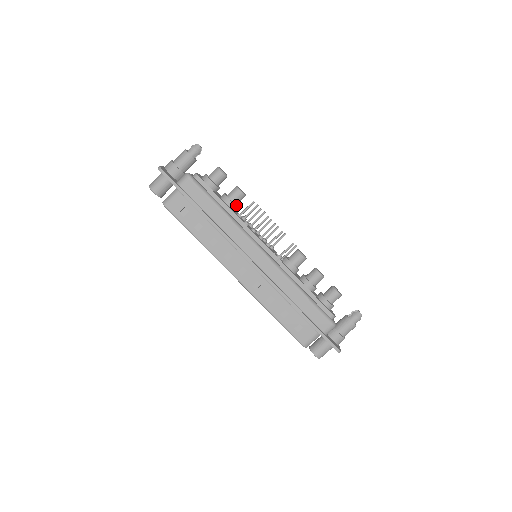
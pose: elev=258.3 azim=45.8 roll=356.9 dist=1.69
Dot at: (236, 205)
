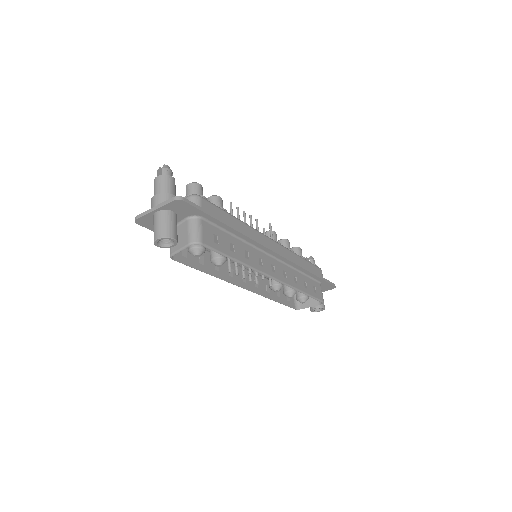
Dot at: occluded
